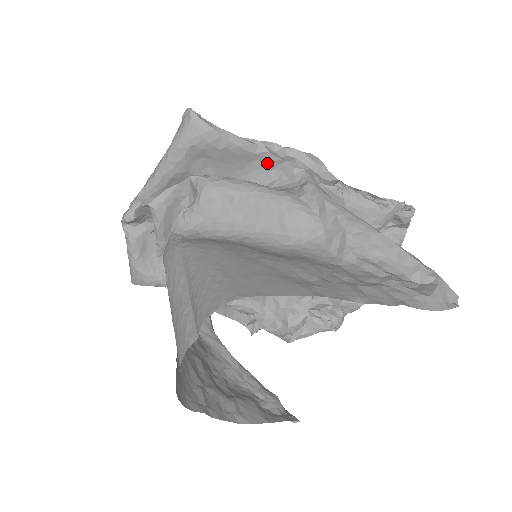
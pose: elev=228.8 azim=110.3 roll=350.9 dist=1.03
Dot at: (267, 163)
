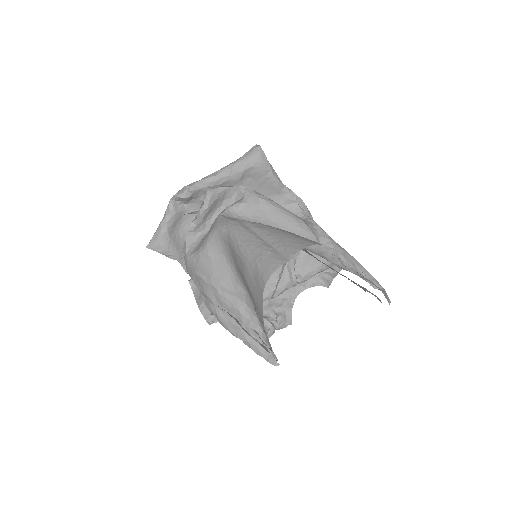
Dot at: (284, 199)
